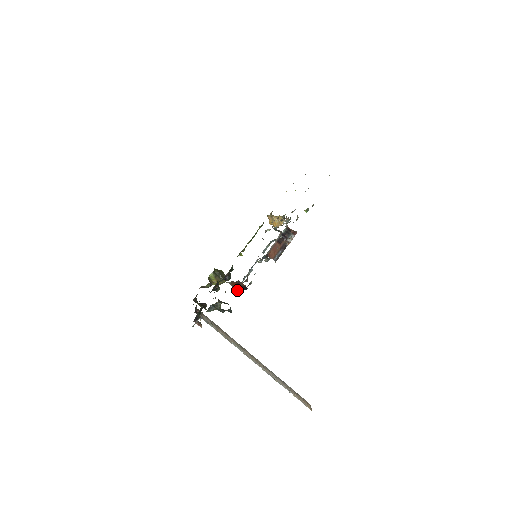
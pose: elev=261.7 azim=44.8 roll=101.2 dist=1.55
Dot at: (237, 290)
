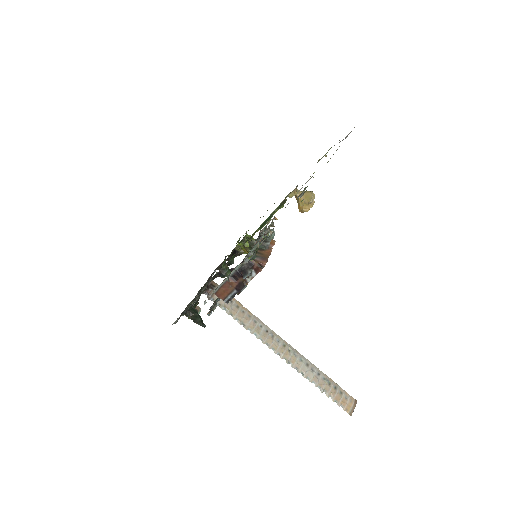
Dot at: occluded
